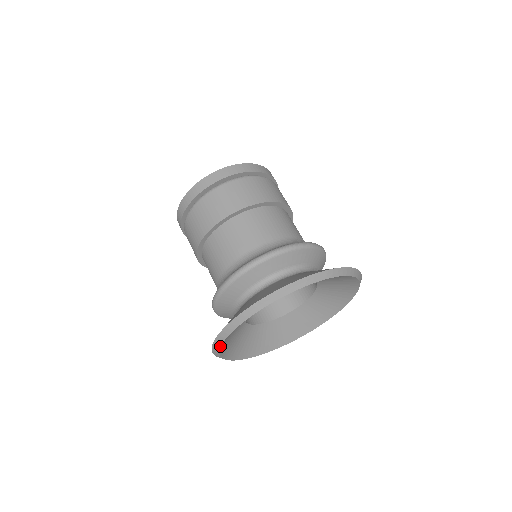
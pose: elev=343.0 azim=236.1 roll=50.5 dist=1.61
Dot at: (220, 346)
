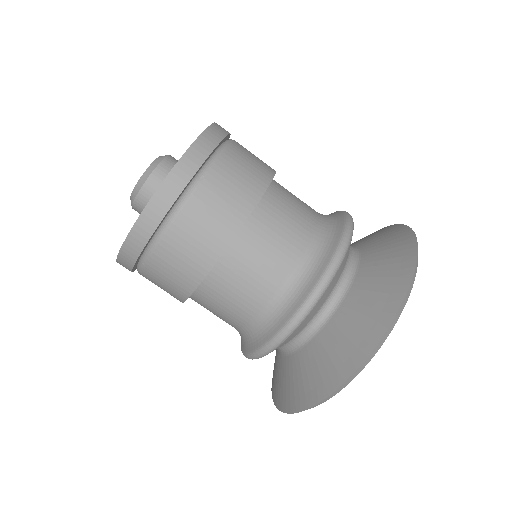
Dot at: occluded
